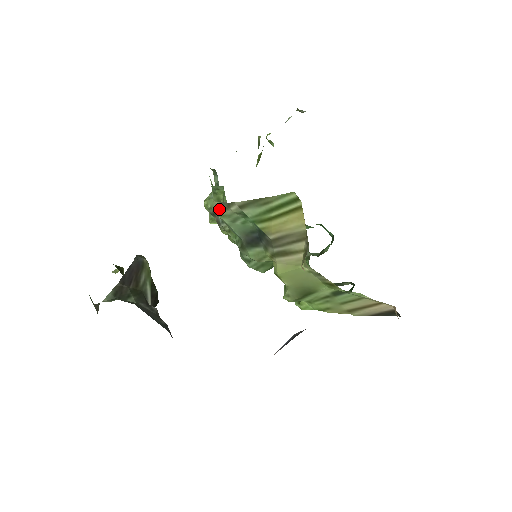
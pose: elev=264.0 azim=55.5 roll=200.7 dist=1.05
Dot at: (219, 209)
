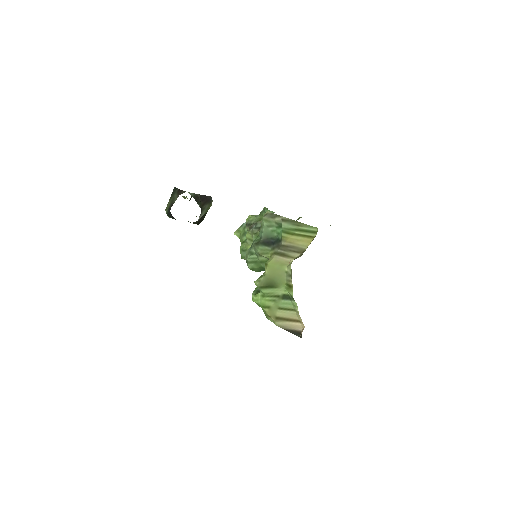
Dot at: (267, 216)
